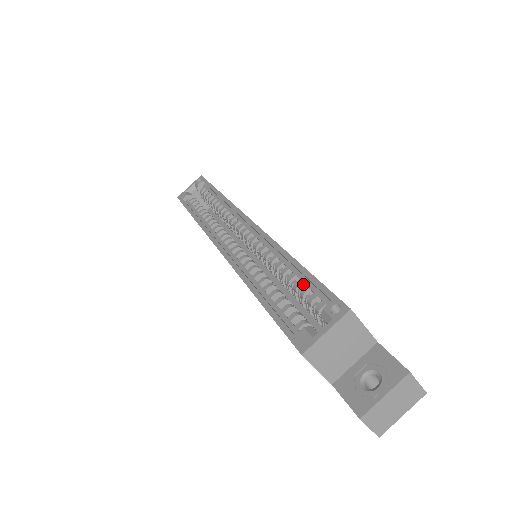
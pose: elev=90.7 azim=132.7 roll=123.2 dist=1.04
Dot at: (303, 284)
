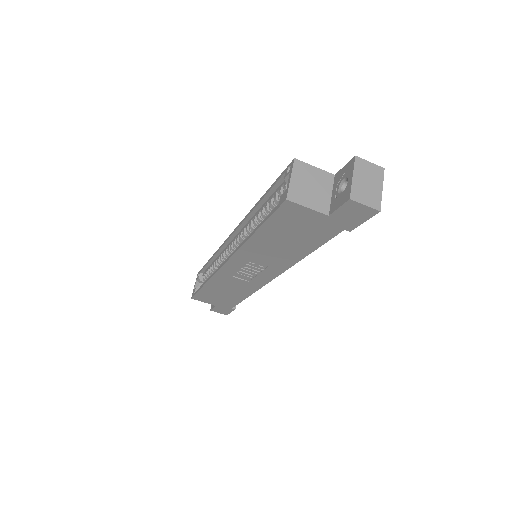
Dot at: occluded
